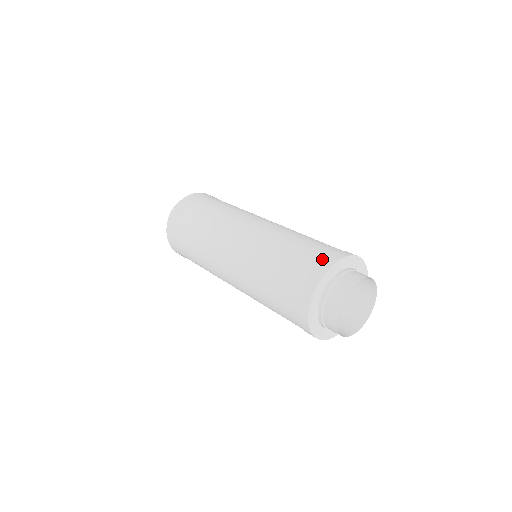
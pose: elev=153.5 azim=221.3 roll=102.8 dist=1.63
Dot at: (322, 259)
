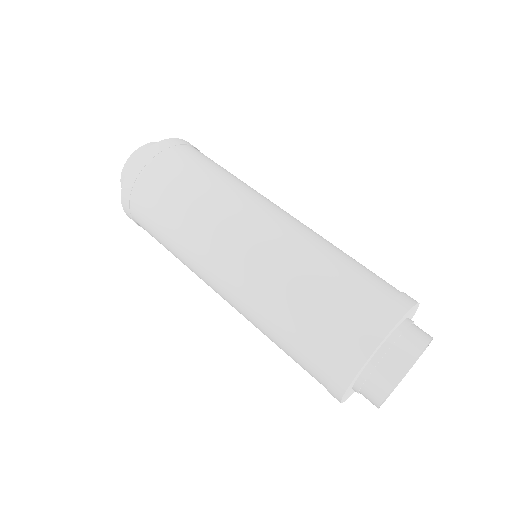
Dot at: (398, 291)
